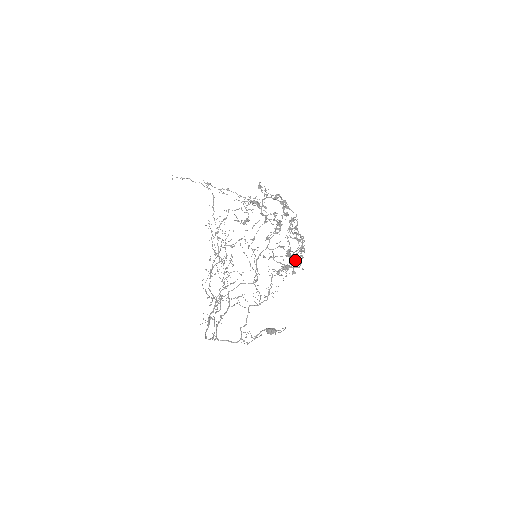
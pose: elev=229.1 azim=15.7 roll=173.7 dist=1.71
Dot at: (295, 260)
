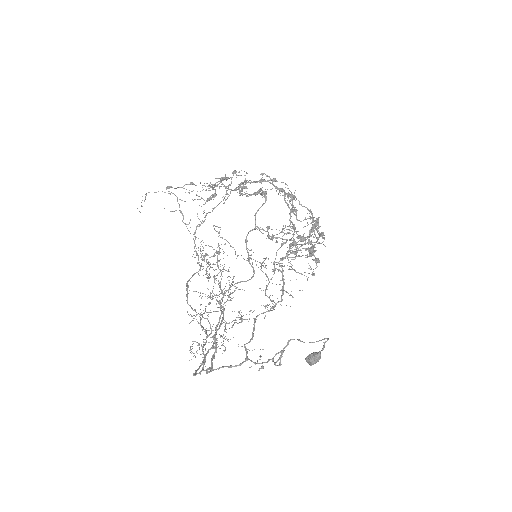
Dot at: occluded
